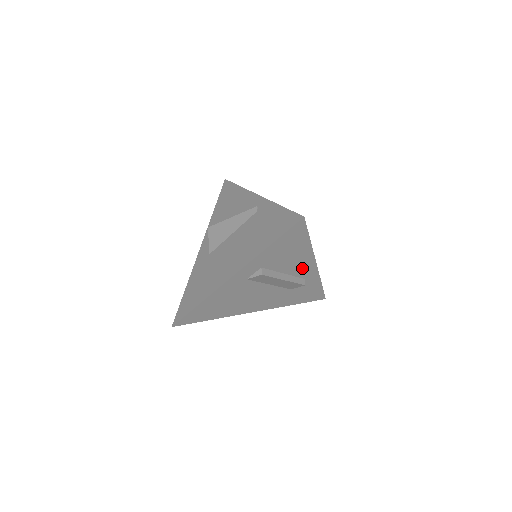
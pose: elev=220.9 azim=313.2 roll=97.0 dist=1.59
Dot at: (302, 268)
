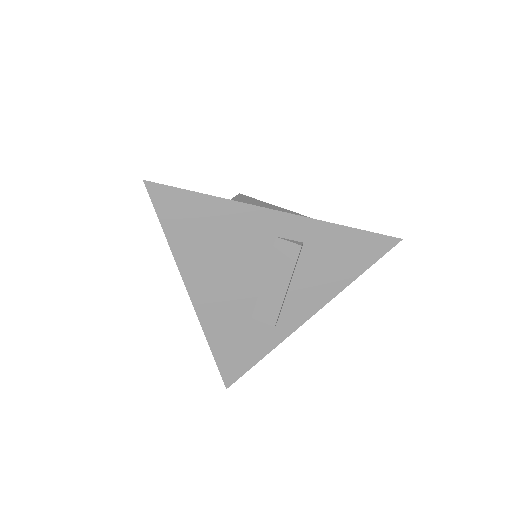
Dot at: (301, 303)
